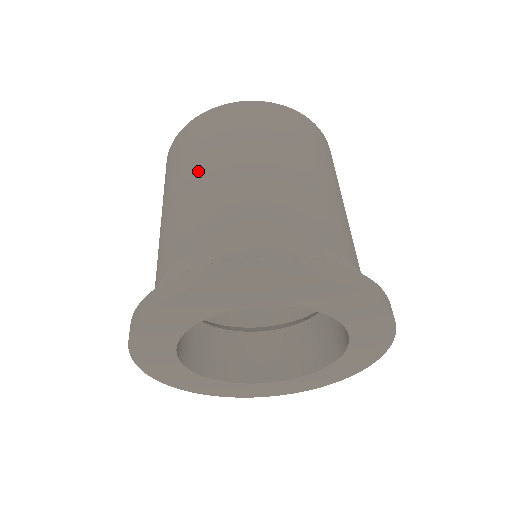
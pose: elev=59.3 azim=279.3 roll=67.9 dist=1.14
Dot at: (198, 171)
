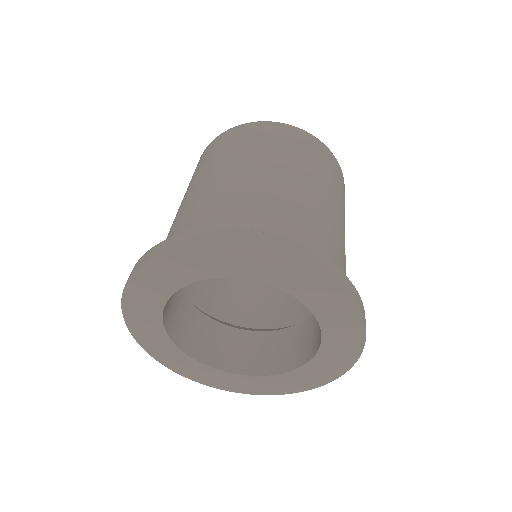
Dot at: occluded
